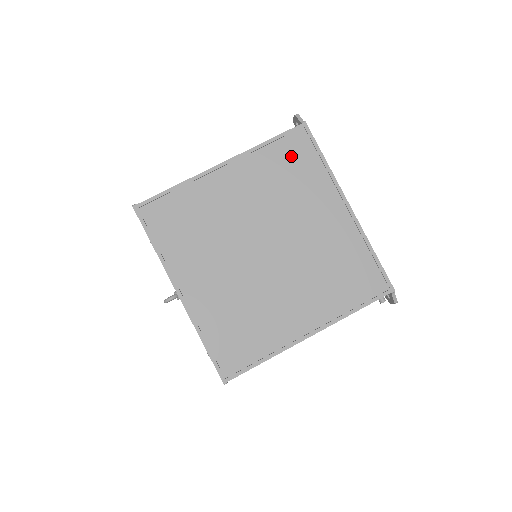
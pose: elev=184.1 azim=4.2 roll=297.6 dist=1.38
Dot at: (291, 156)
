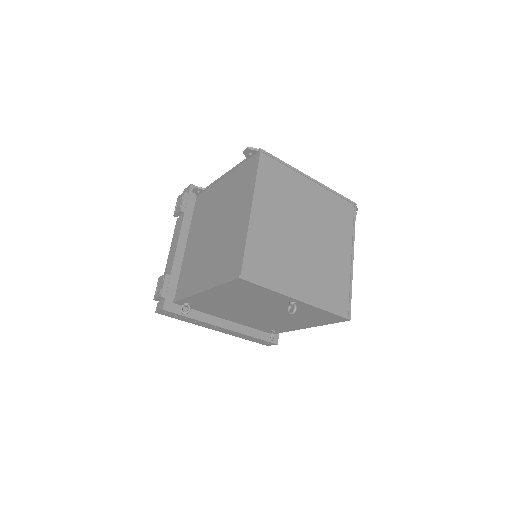
Dot at: (272, 174)
